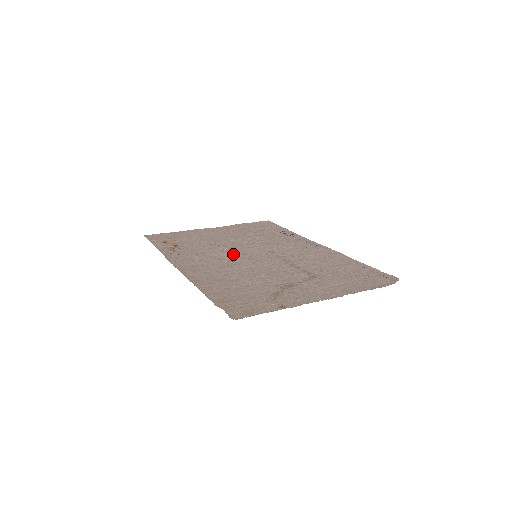
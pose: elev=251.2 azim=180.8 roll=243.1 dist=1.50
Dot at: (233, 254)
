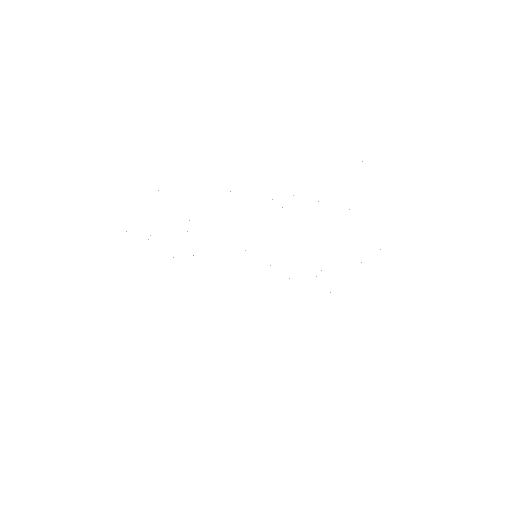
Dot at: occluded
